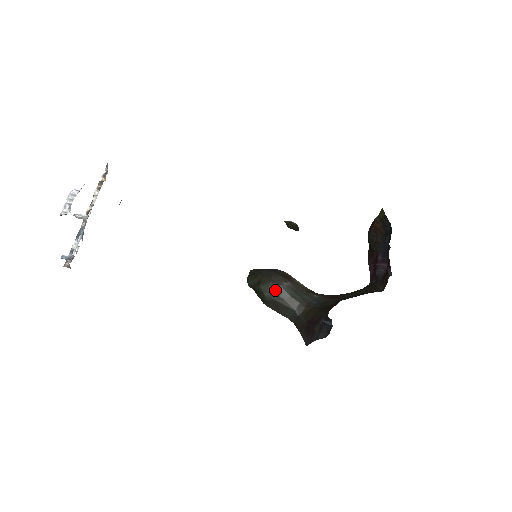
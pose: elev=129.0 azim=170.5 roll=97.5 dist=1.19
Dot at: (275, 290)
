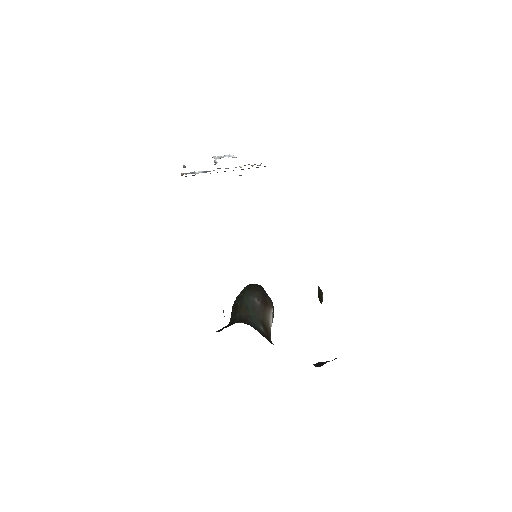
Dot at: (246, 296)
